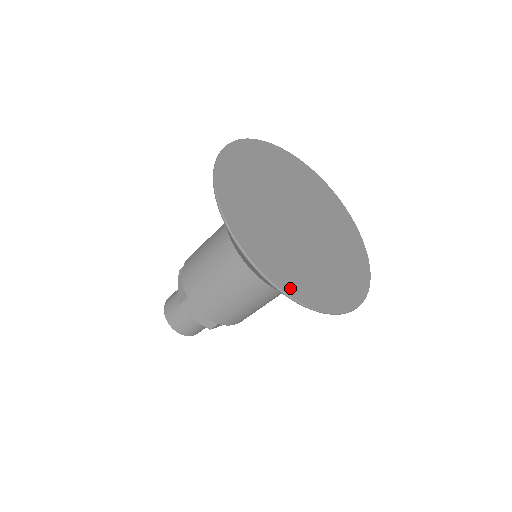
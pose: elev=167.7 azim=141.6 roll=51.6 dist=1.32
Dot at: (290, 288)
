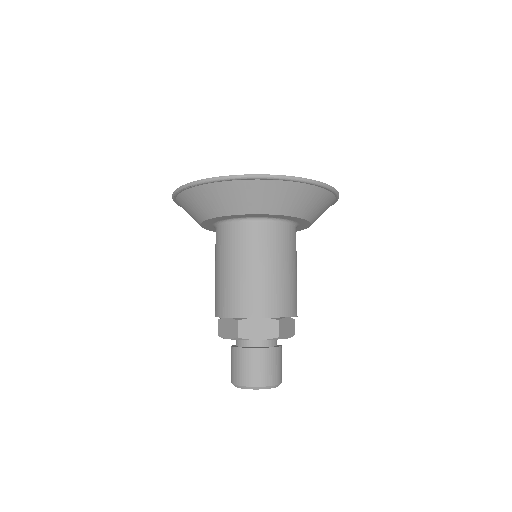
Dot at: occluded
